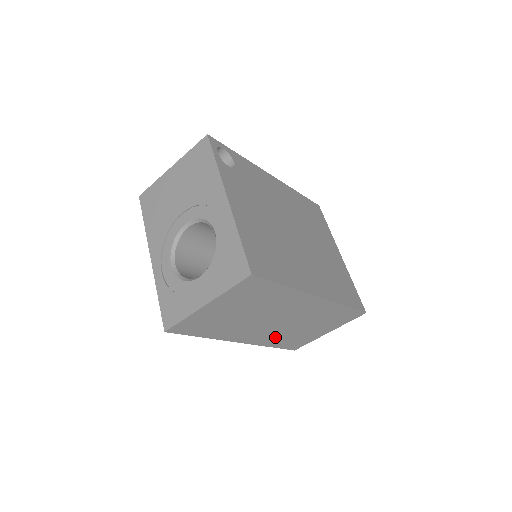
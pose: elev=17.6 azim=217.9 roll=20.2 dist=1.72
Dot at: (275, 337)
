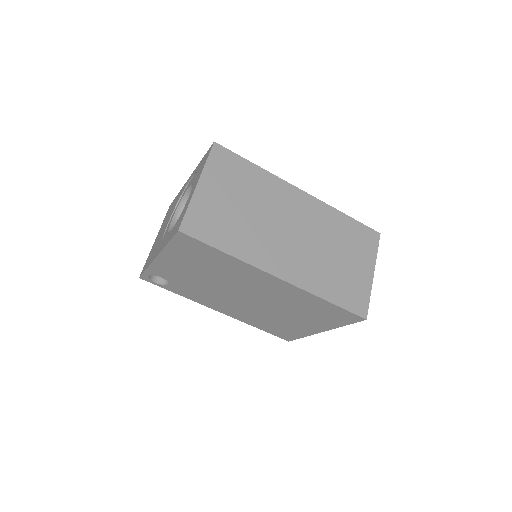
Dot at: (314, 273)
